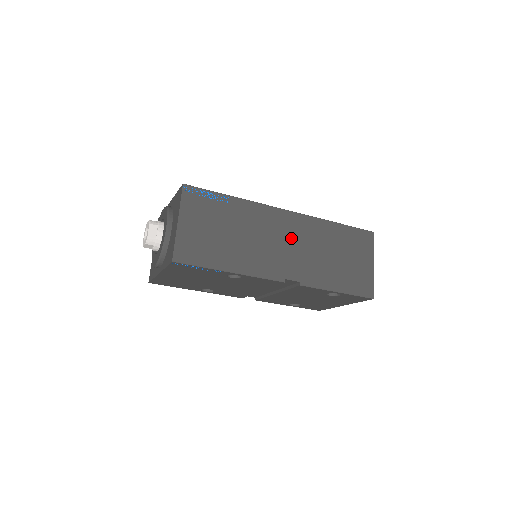
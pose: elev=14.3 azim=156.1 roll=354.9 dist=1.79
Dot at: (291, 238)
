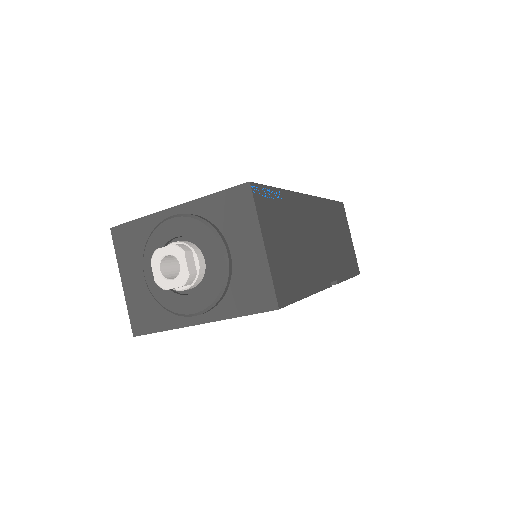
Dot at: (320, 230)
